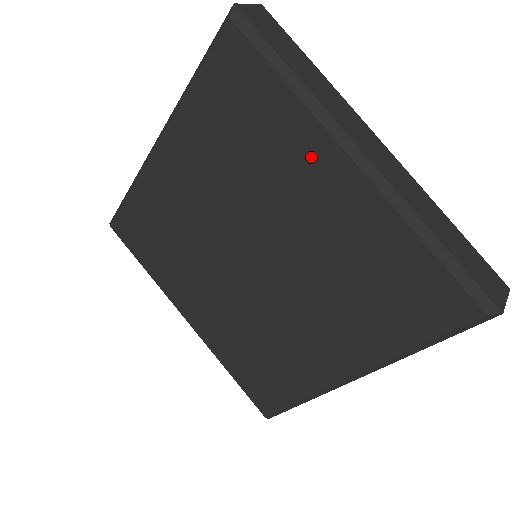
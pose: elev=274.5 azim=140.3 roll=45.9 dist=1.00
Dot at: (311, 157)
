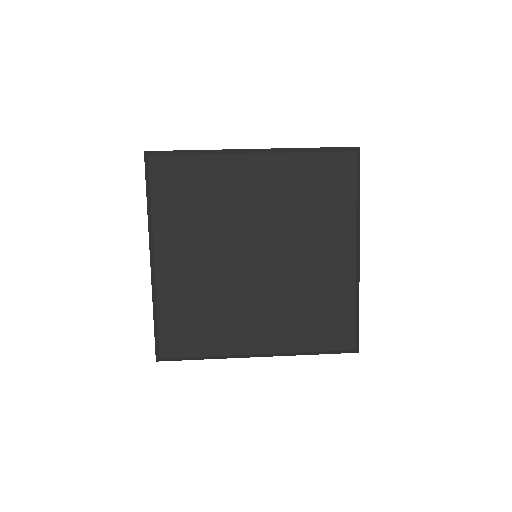
Dot at: (235, 172)
